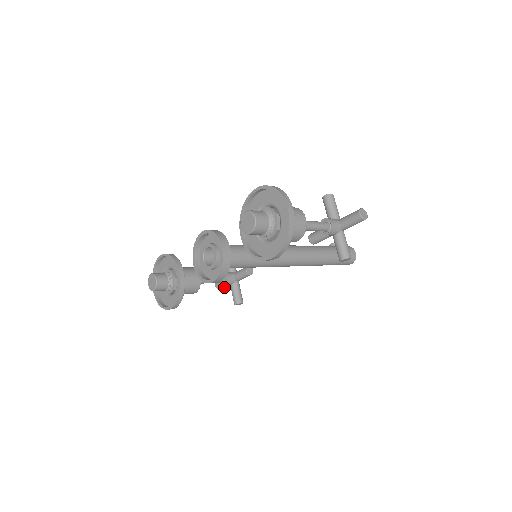
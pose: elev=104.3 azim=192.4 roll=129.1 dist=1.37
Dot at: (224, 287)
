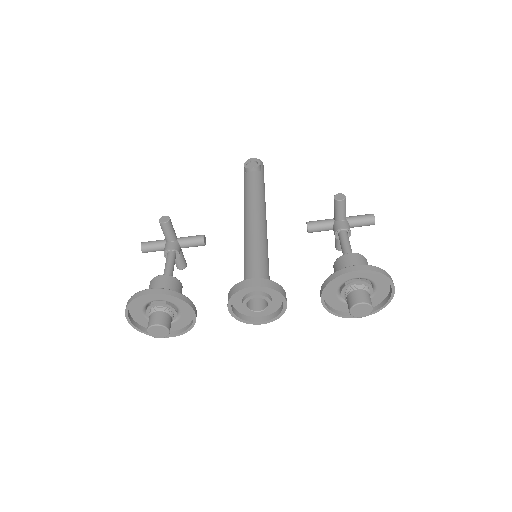
Dot at: (154, 250)
